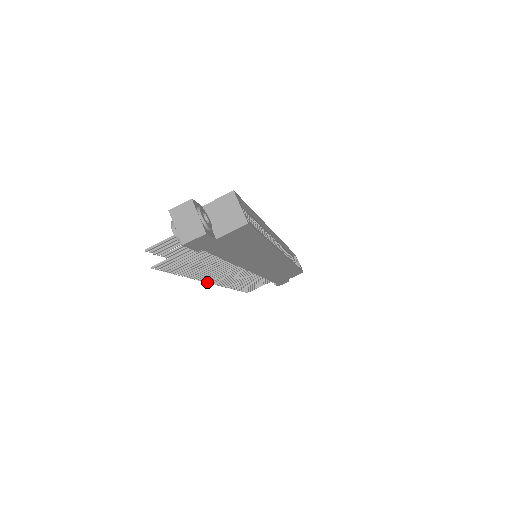
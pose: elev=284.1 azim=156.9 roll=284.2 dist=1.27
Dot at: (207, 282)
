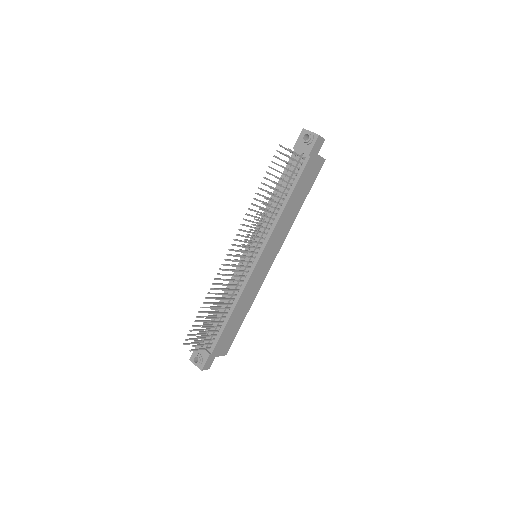
Dot at: (245, 239)
